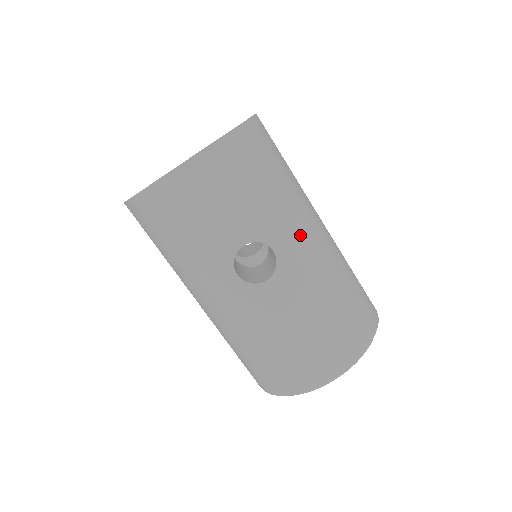
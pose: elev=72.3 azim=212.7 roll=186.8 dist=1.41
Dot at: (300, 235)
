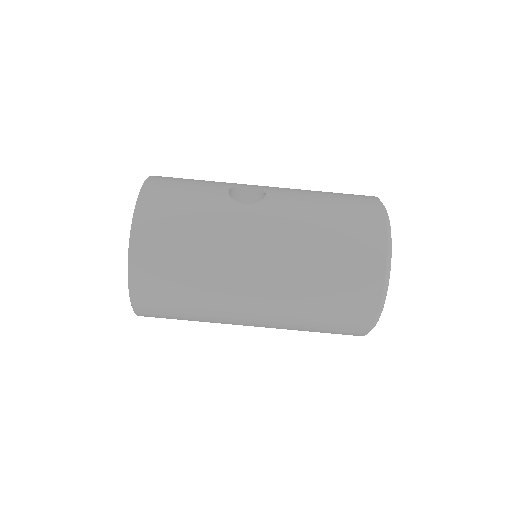
Dot at: occluded
